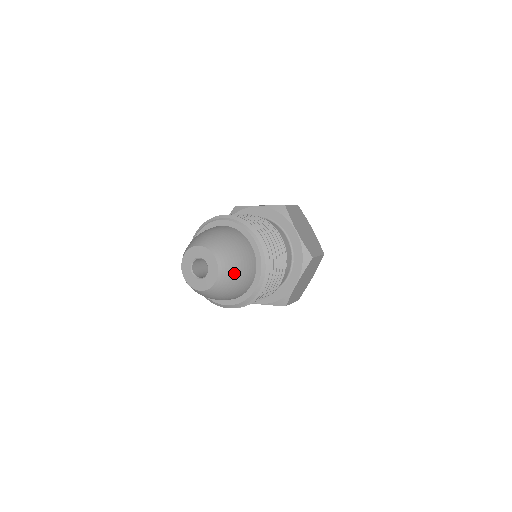
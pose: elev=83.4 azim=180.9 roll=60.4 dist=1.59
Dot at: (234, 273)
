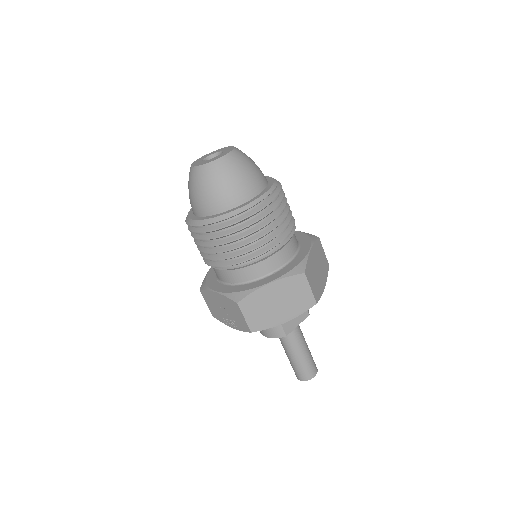
Dot at: (233, 171)
